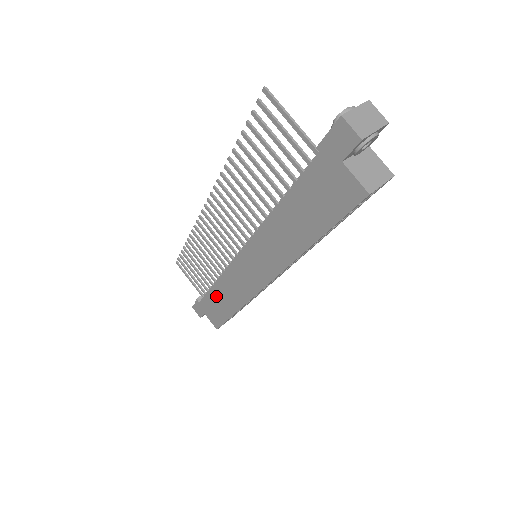
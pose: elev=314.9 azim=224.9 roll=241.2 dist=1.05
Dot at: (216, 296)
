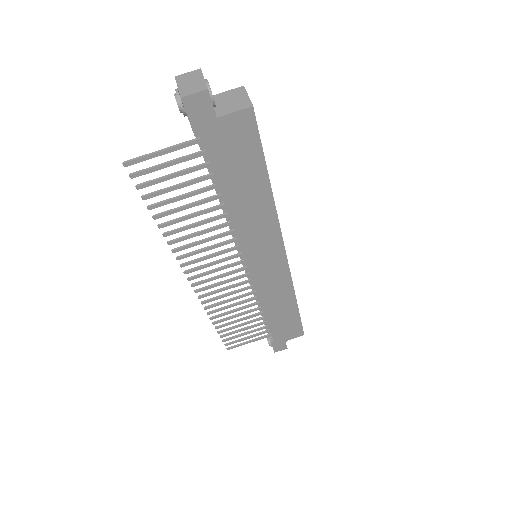
Dot at: (275, 318)
